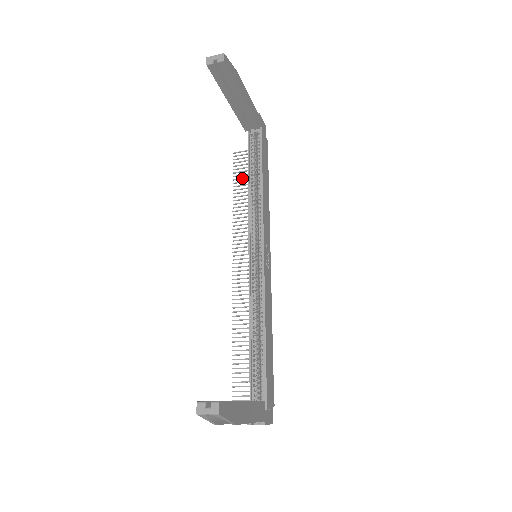
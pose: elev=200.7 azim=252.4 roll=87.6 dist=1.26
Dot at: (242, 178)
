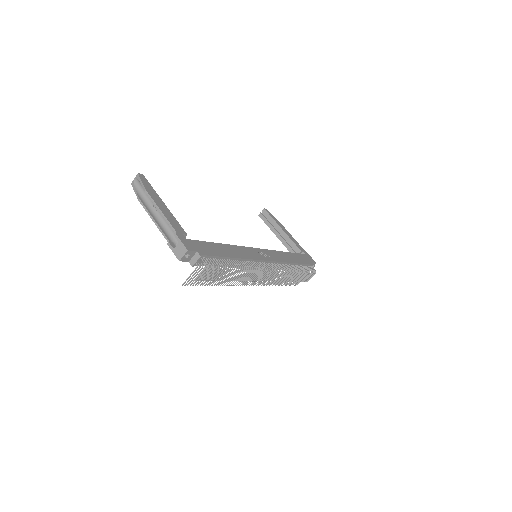
Dot at: occluded
